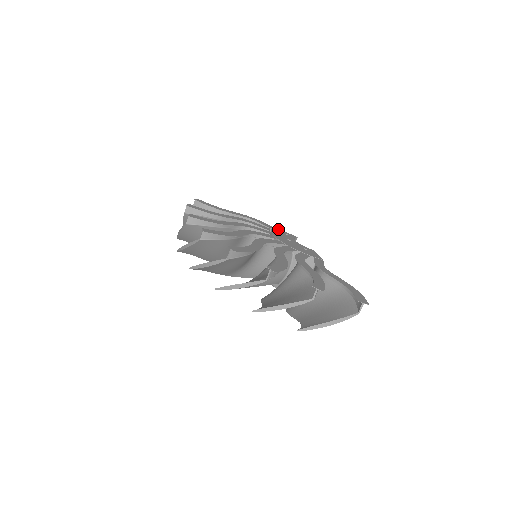
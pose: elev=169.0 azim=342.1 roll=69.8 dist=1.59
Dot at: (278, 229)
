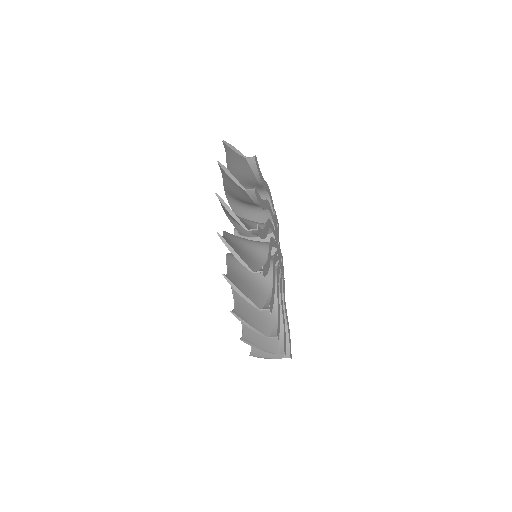
Dot at: occluded
